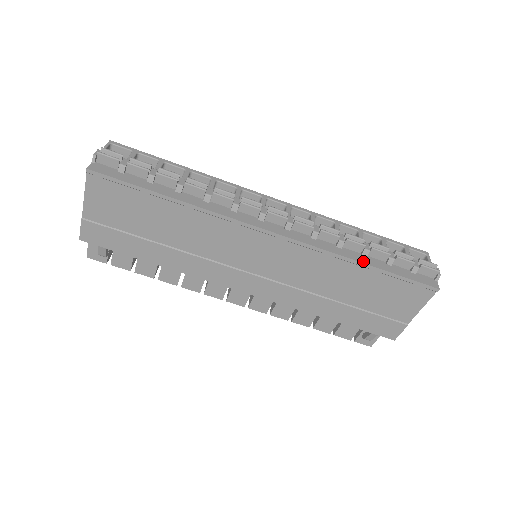
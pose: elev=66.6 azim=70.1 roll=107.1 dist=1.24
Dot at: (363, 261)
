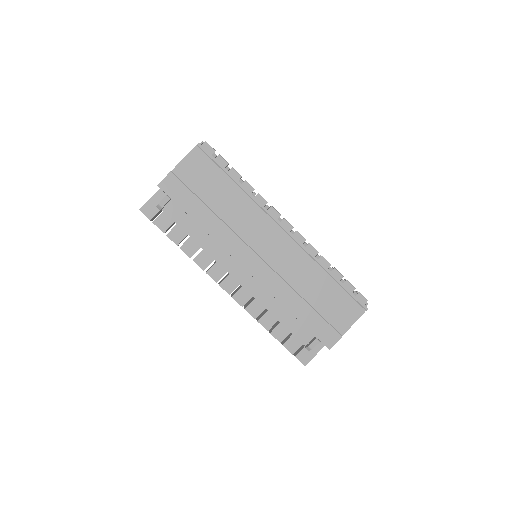
Dot at: (329, 271)
